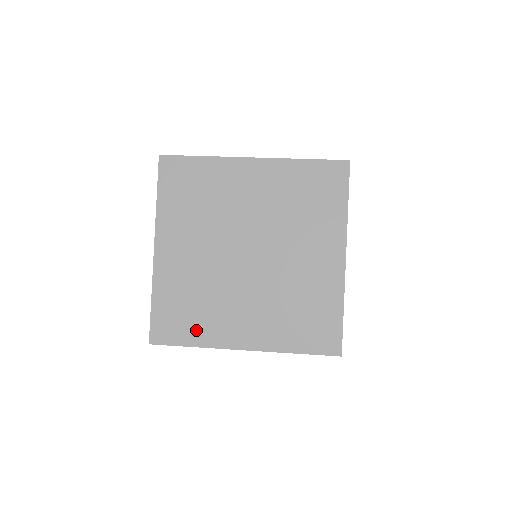
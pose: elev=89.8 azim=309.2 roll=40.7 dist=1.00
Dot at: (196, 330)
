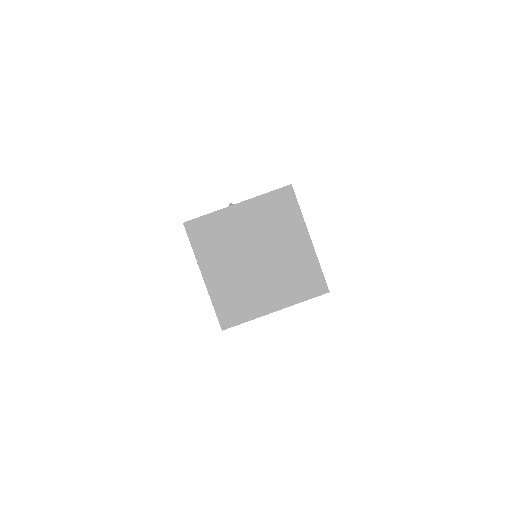
Dot at: (245, 312)
